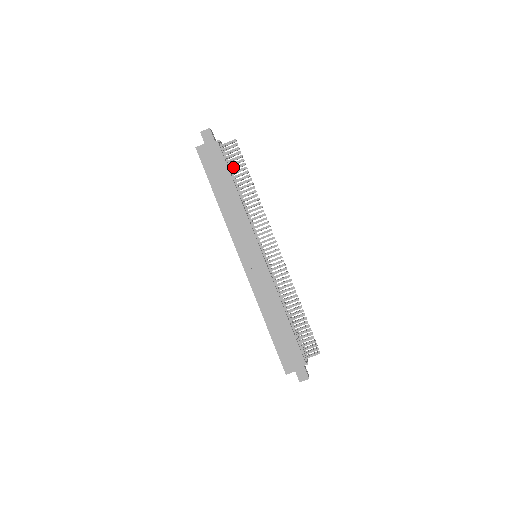
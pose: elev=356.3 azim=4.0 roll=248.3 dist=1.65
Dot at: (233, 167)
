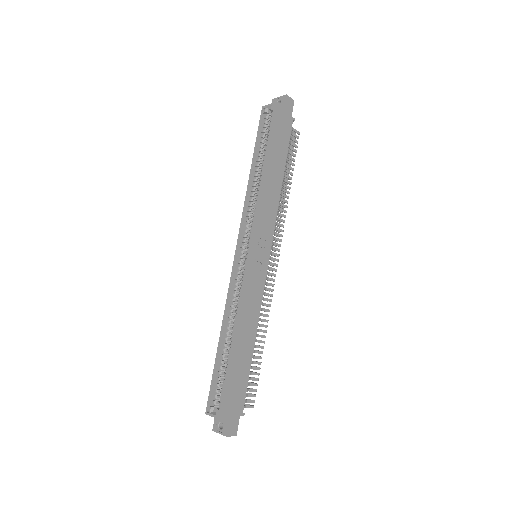
Dot at: occluded
